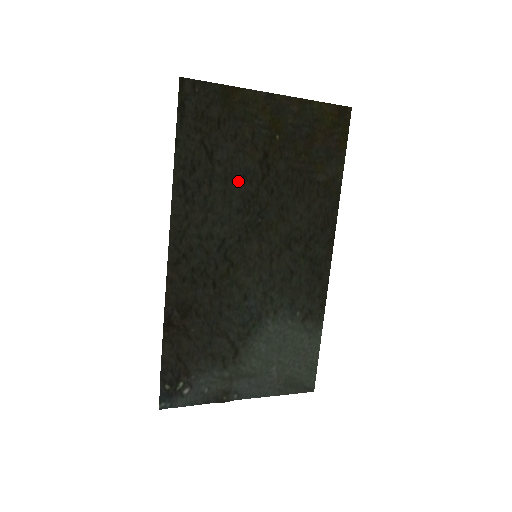
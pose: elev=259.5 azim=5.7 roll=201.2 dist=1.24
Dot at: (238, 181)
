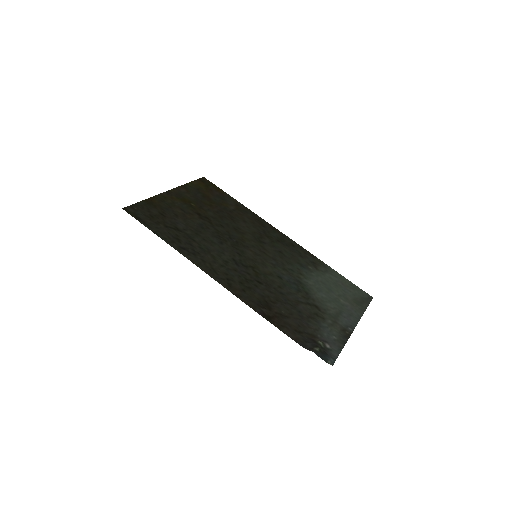
Dot at: (203, 231)
